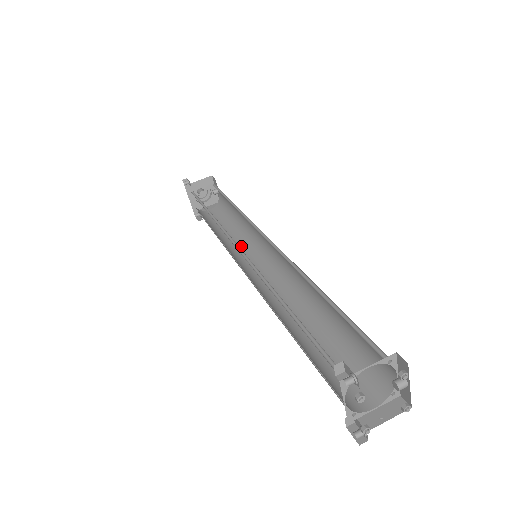
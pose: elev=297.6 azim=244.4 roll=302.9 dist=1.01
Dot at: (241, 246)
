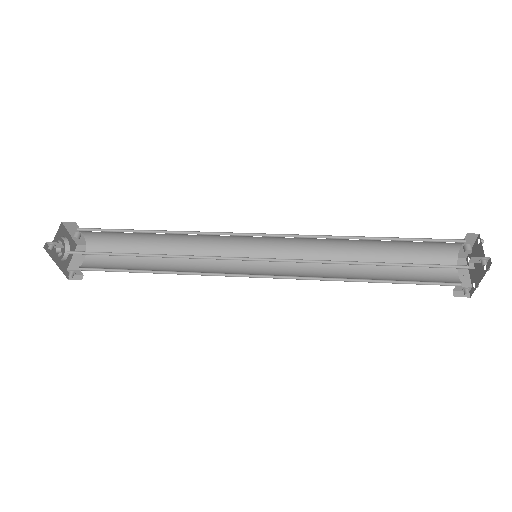
Dot at: (199, 263)
